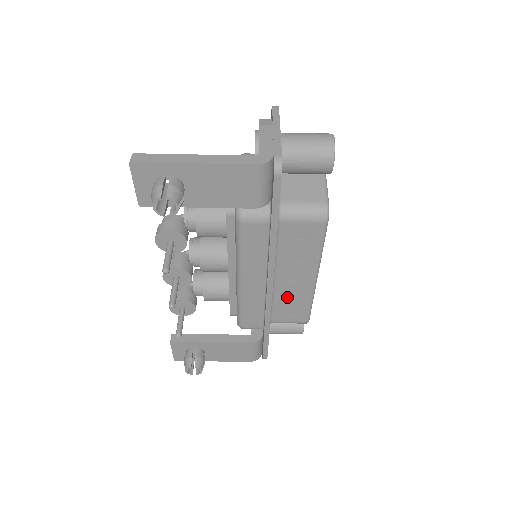
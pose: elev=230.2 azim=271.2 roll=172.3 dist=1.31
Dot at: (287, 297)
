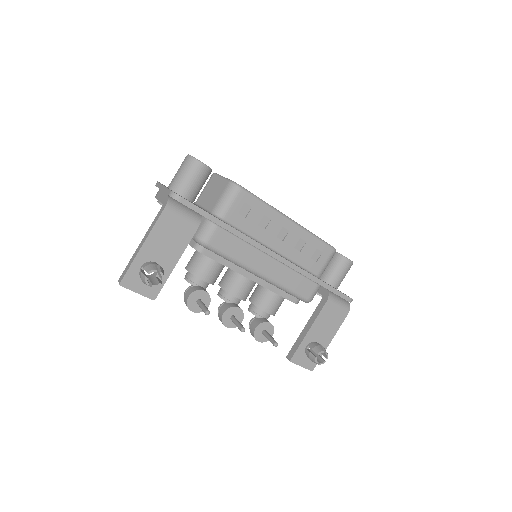
Dot at: (298, 251)
